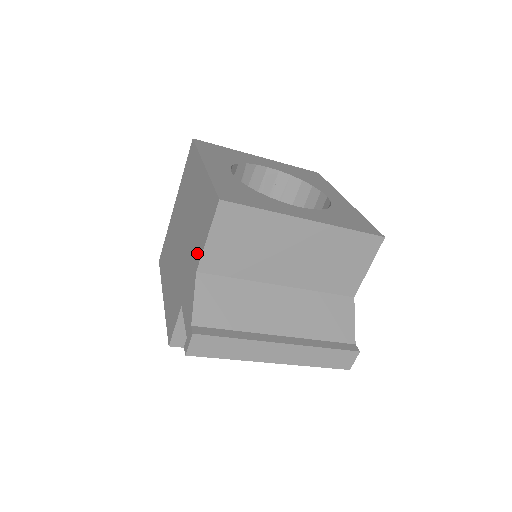
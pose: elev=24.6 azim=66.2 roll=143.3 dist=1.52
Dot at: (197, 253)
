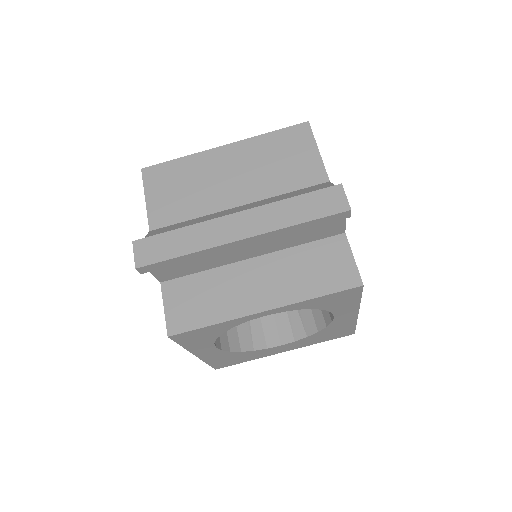
Dot at: occluded
